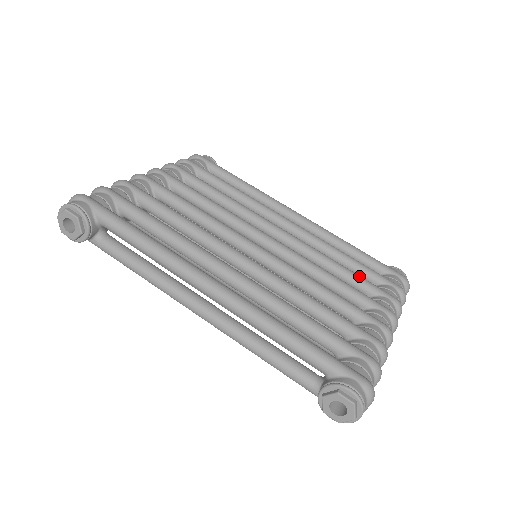
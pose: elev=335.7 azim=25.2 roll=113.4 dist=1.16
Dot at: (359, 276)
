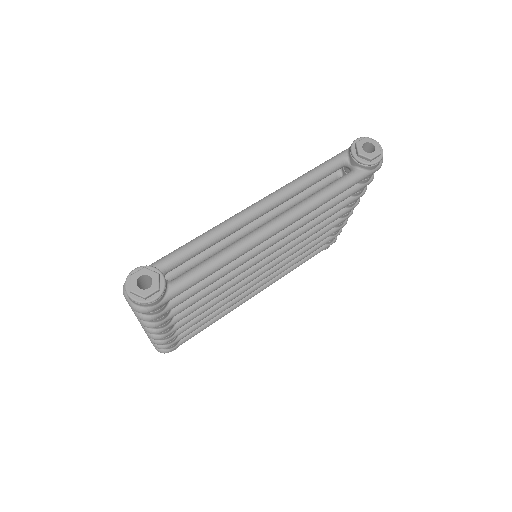
Dot at: occluded
